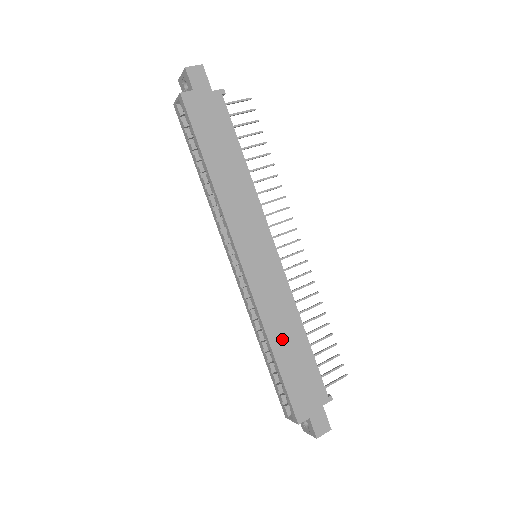
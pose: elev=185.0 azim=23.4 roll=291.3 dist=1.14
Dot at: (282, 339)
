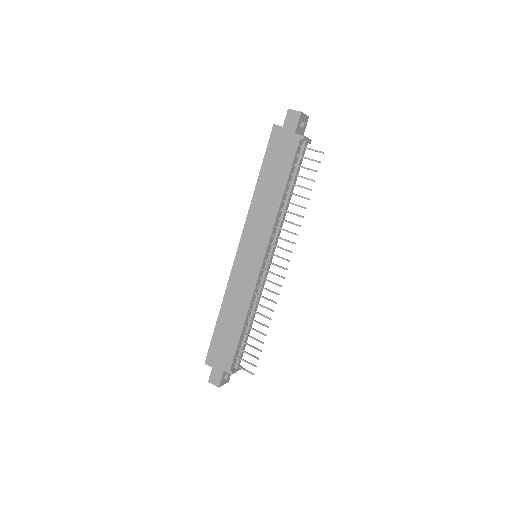
Dot at: (229, 313)
